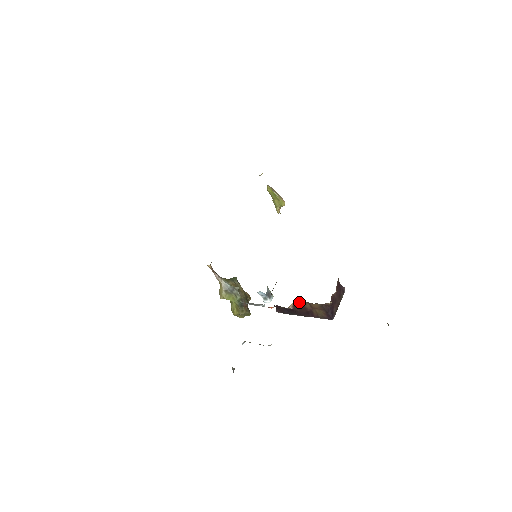
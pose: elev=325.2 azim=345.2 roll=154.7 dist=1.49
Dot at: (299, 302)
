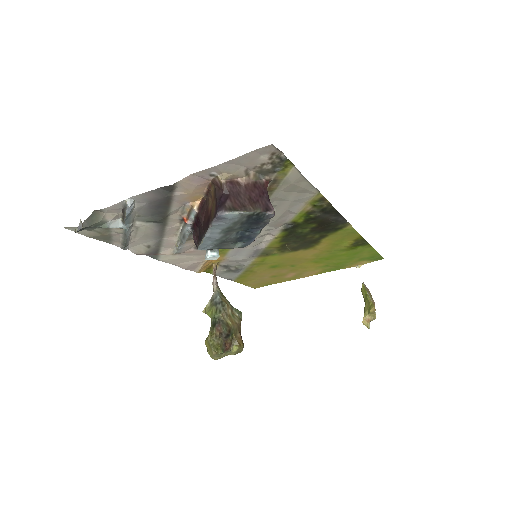
Dot at: (206, 201)
